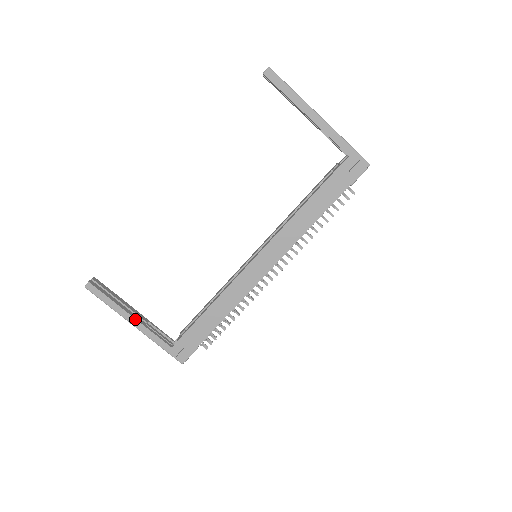
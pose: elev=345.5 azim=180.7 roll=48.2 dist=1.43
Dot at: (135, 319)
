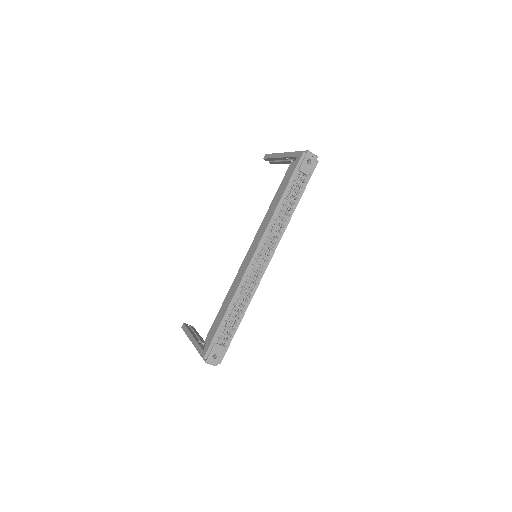
Dot at: (193, 337)
